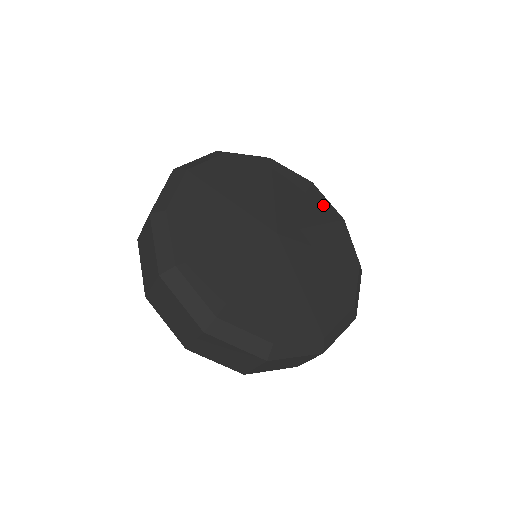
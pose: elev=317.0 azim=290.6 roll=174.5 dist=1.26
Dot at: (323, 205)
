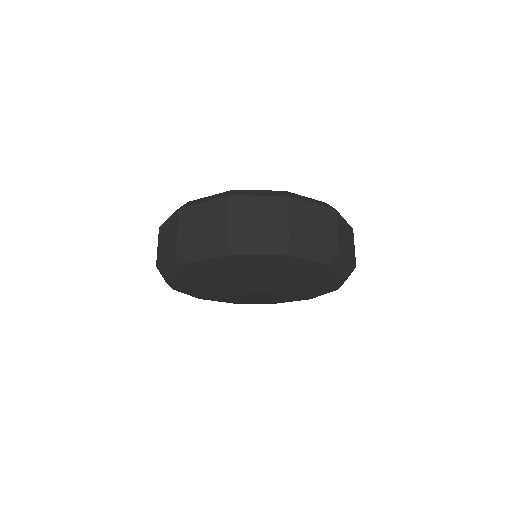
Dot at: occluded
